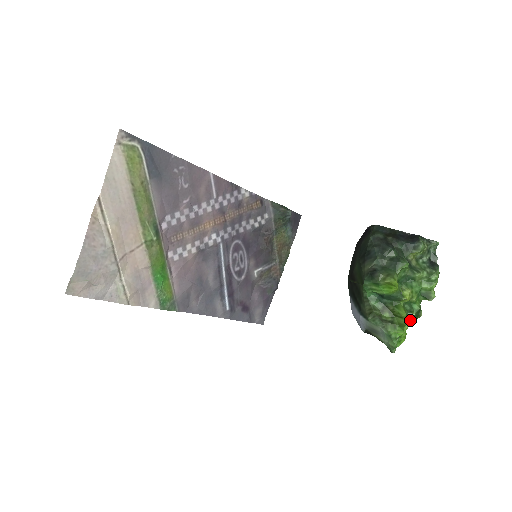
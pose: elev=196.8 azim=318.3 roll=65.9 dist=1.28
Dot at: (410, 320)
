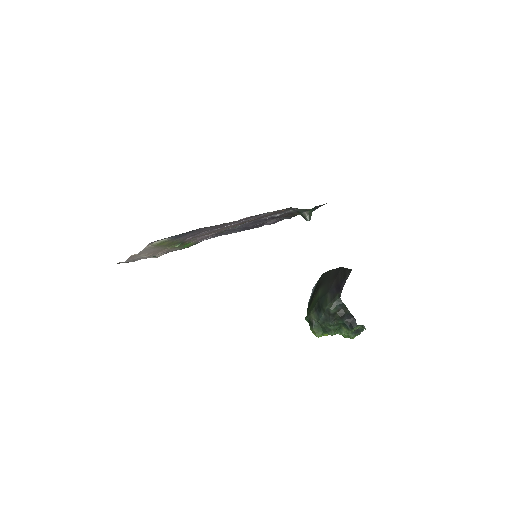
Dot at: occluded
